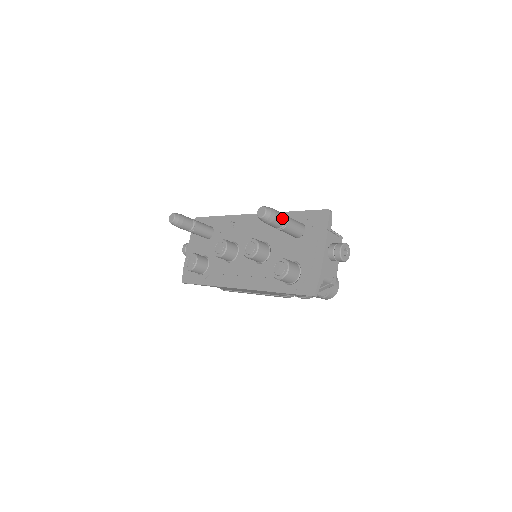
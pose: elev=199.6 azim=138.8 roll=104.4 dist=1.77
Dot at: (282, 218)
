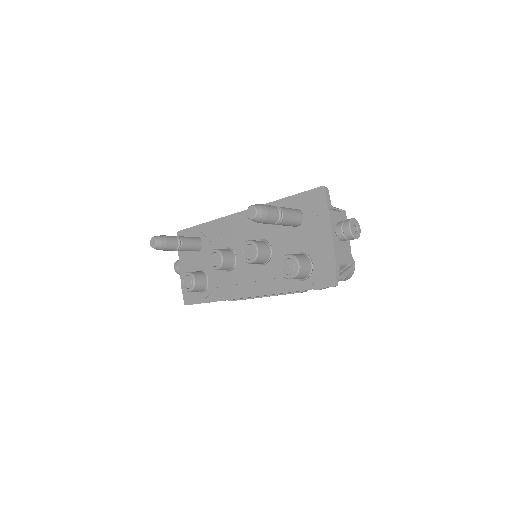
Dot at: (275, 212)
